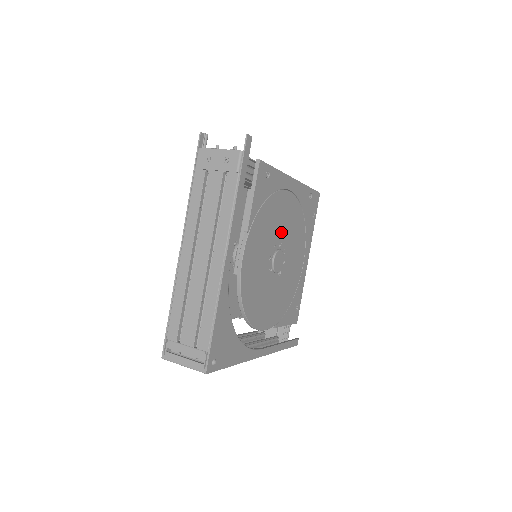
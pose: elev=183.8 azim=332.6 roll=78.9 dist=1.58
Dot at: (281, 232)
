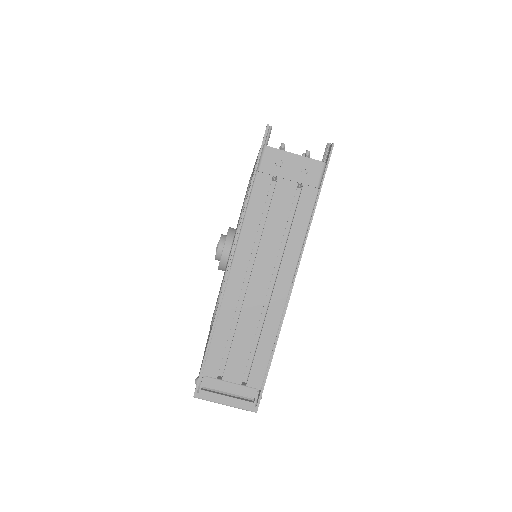
Dot at: occluded
